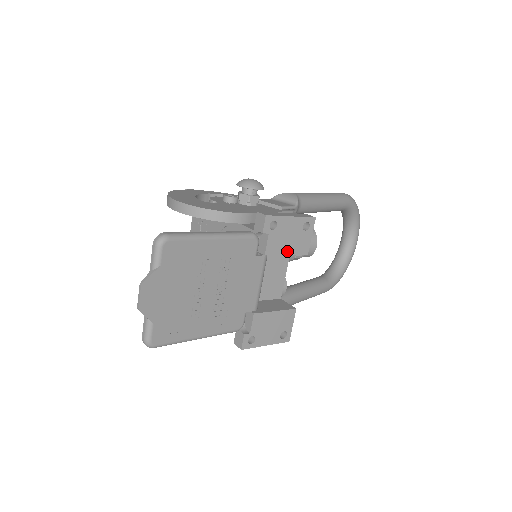
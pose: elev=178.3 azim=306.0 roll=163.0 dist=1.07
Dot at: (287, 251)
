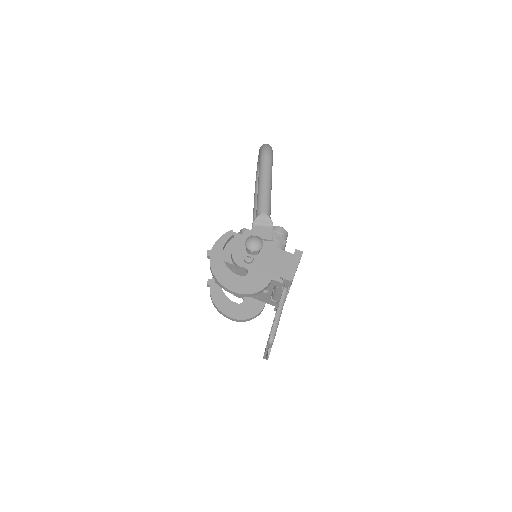
Dot at: occluded
